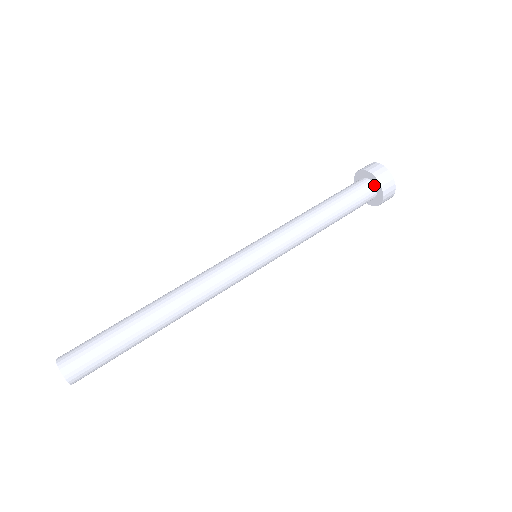
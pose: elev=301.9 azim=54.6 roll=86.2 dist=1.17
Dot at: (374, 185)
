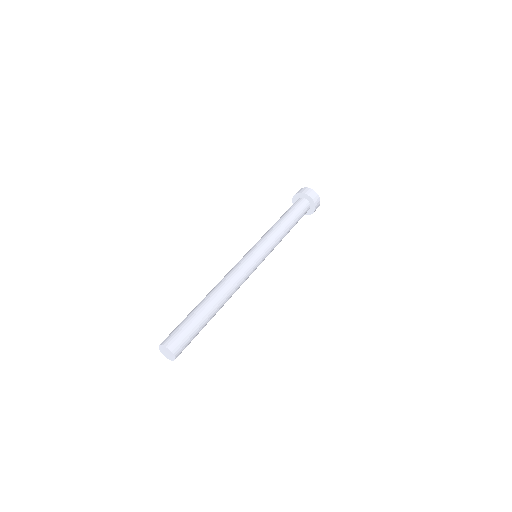
Dot at: (310, 204)
